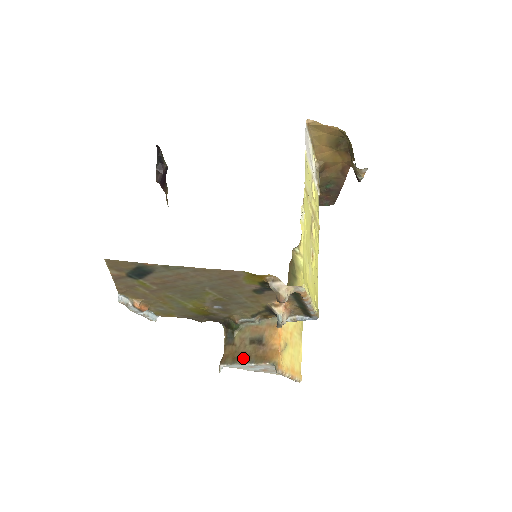
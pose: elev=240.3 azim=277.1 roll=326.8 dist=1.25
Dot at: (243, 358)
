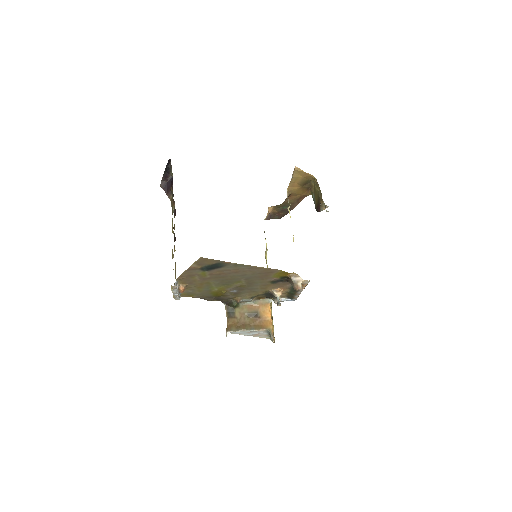
Dot at: (245, 327)
